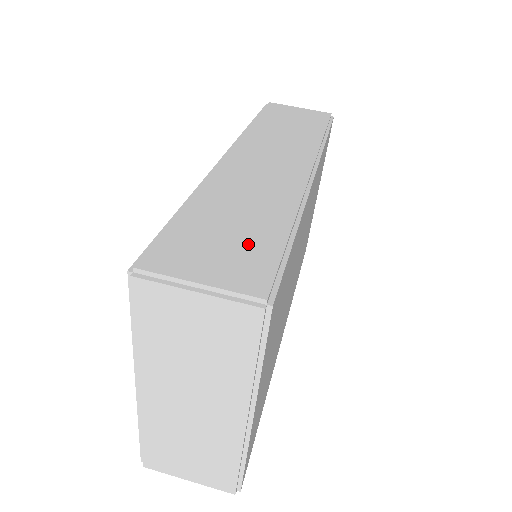
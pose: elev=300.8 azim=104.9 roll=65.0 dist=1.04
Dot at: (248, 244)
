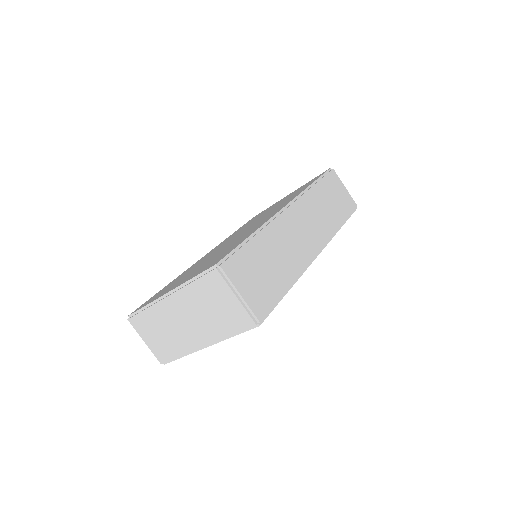
Dot at: (268, 284)
